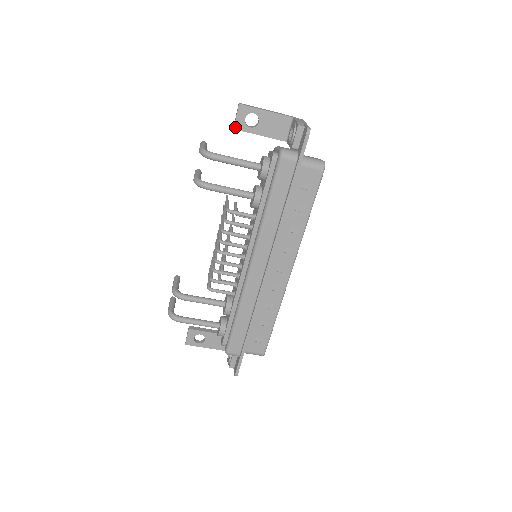
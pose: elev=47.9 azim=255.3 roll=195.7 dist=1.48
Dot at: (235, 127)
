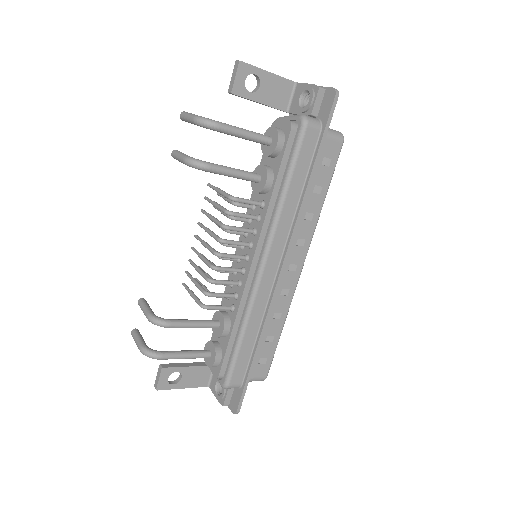
Dot at: (233, 91)
